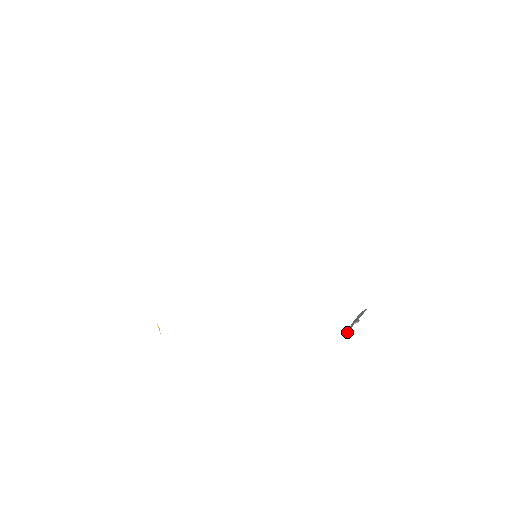
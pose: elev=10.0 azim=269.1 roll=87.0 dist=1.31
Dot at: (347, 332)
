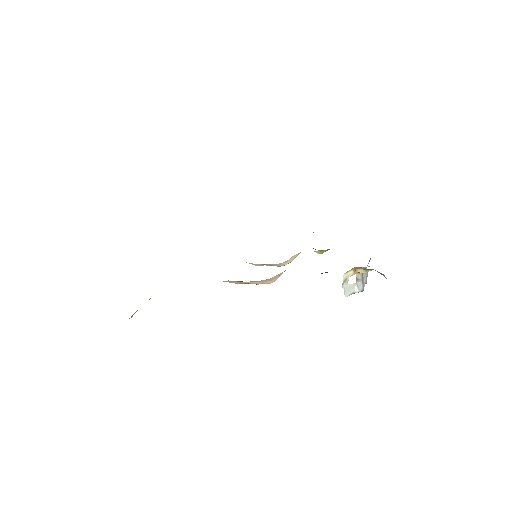
Dot at: (345, 288)
